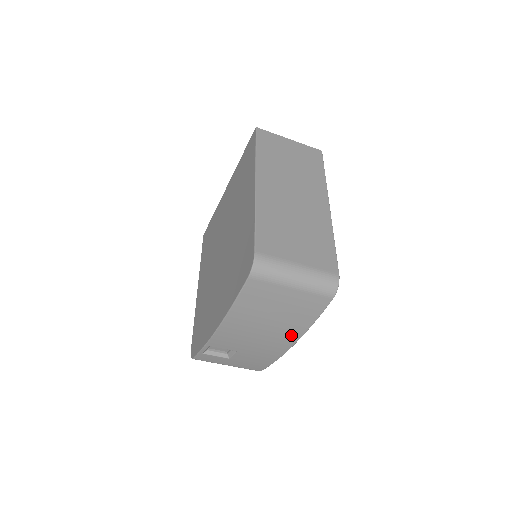
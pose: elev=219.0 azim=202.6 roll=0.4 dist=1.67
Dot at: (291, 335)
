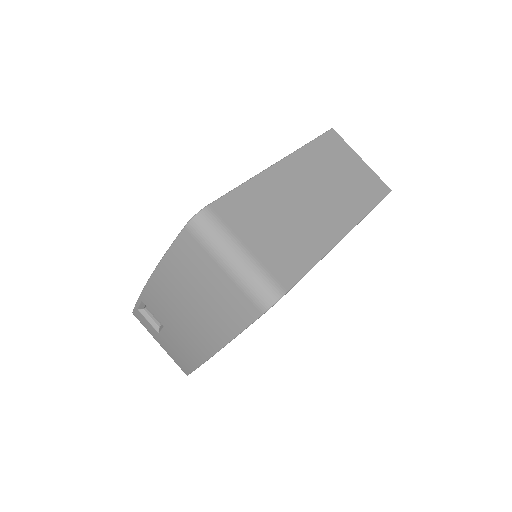
Dot at: (213, 337)
